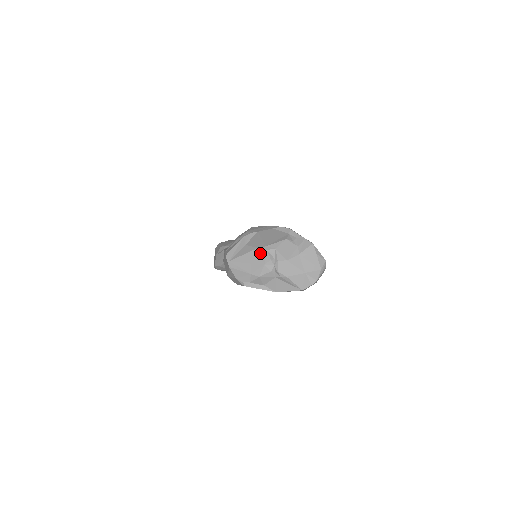
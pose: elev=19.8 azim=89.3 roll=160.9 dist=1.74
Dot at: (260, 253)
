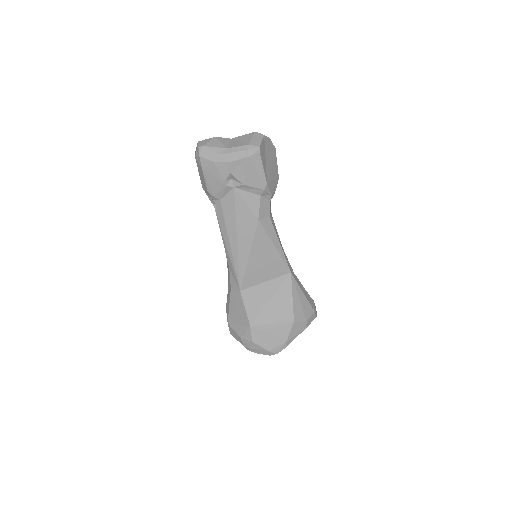
Dot at: occluded
